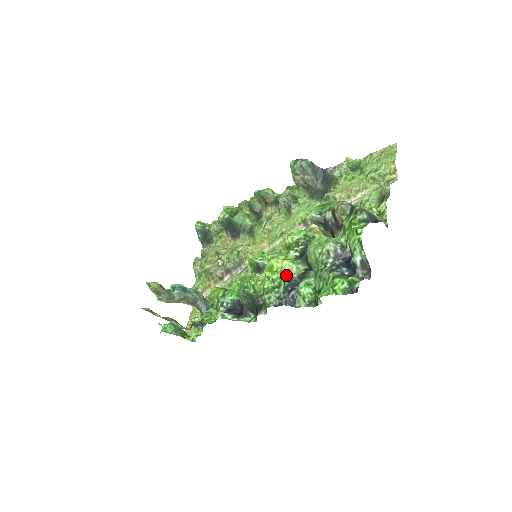
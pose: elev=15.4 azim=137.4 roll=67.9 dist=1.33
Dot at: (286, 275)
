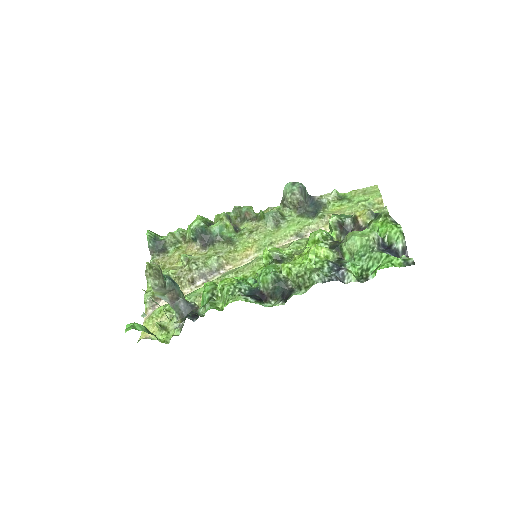
Dot at: (327, 259)
